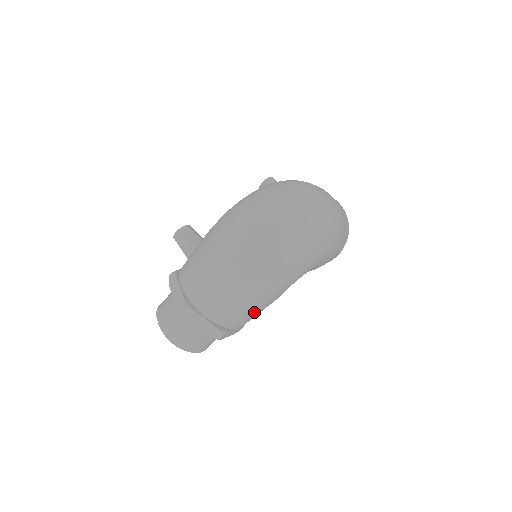
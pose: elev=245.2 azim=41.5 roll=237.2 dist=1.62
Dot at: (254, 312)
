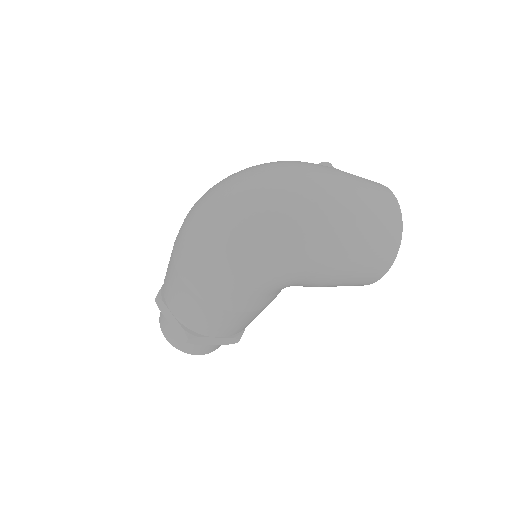
Dot at: (217, 320)
